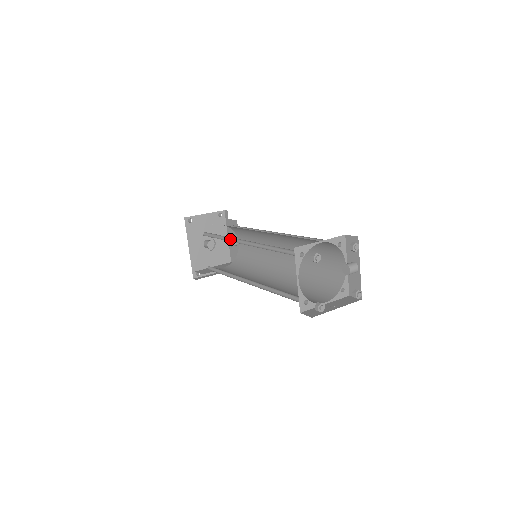
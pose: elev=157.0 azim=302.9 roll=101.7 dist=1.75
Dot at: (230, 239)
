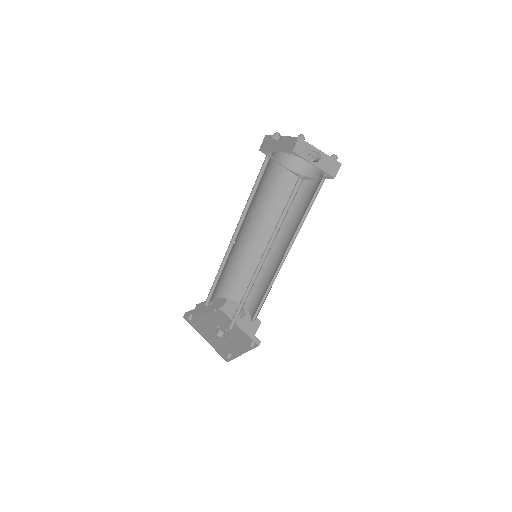
Dot at: occluded
